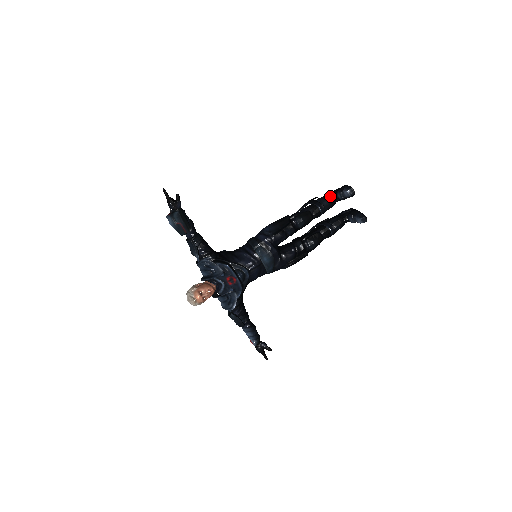
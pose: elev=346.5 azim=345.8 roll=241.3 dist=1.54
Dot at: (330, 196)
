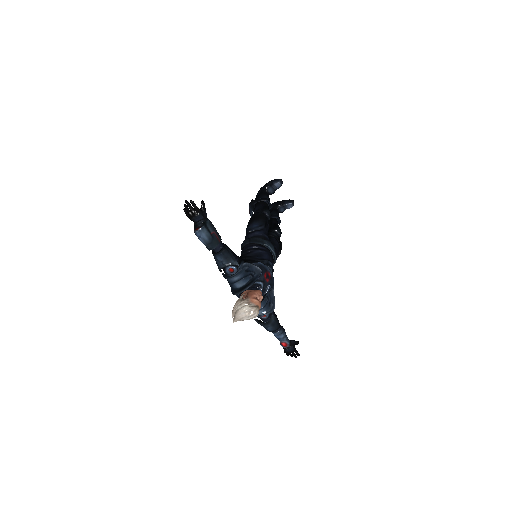
Dot at: (264, 193)
